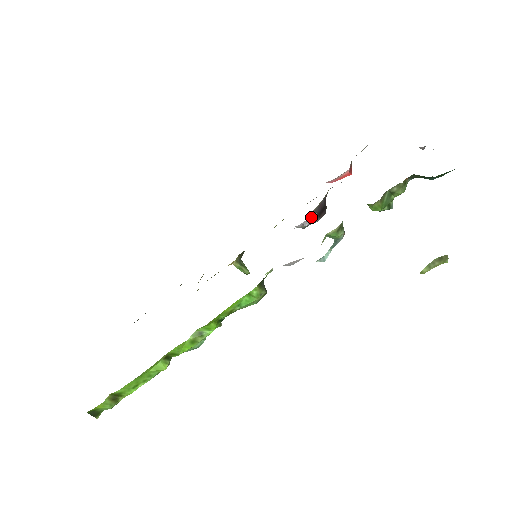
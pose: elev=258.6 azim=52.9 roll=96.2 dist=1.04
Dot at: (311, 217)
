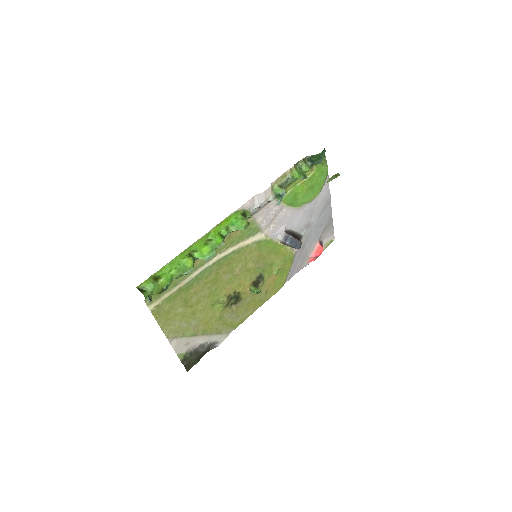
Dot at: (283, 228)
